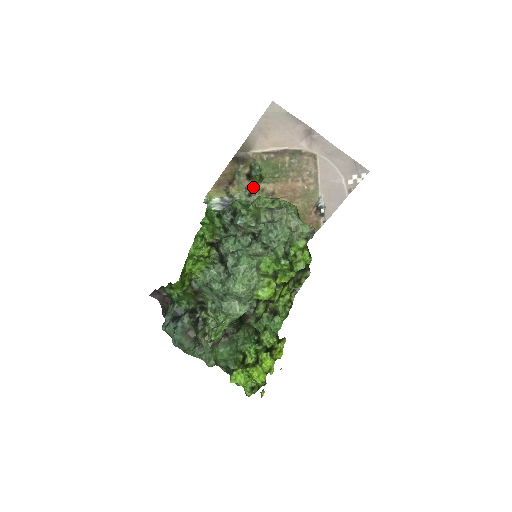
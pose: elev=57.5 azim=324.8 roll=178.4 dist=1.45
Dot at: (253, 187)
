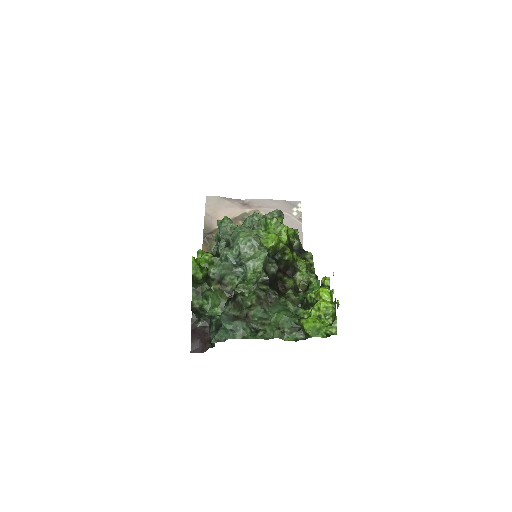
Dot at: occluded
